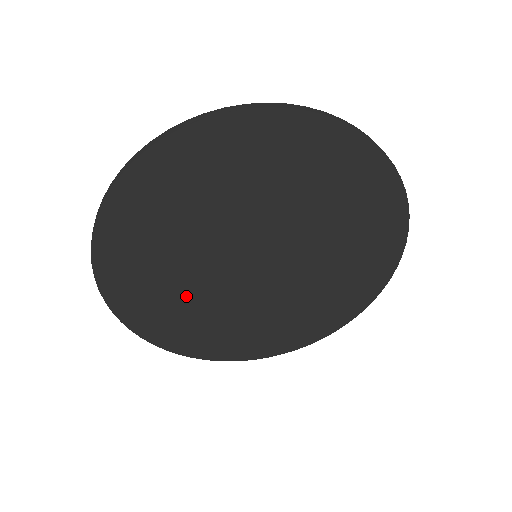
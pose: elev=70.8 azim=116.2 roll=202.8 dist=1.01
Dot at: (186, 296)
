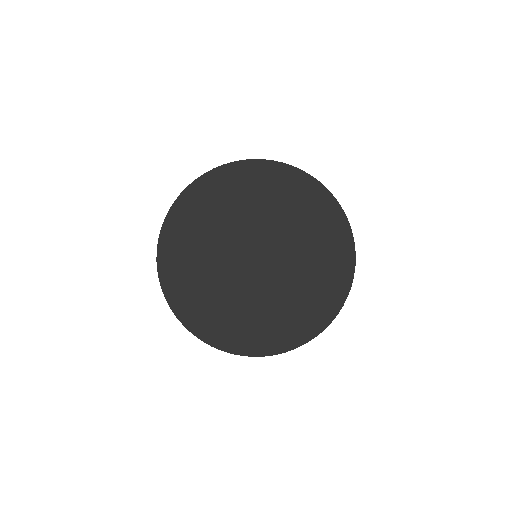
Dot at: (212, 229)
